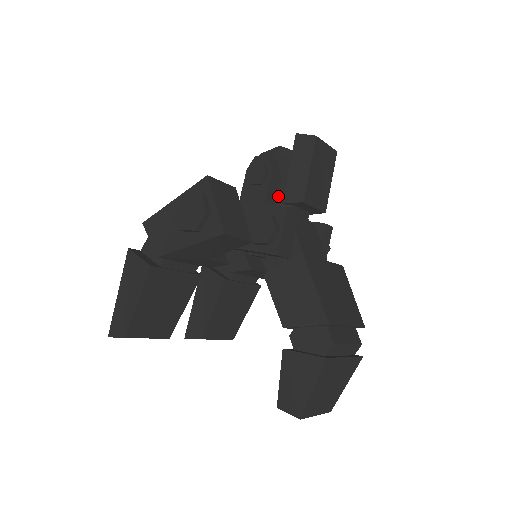
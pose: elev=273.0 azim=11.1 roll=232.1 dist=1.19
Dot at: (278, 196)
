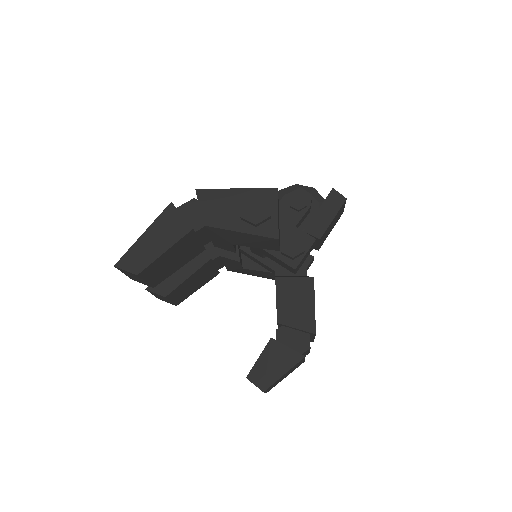
Dot at: (300, 224)
